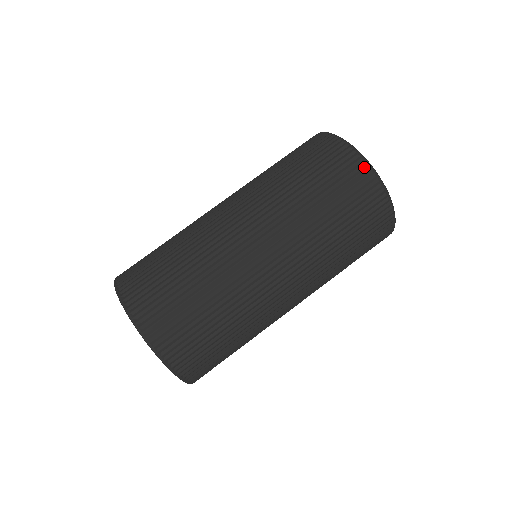
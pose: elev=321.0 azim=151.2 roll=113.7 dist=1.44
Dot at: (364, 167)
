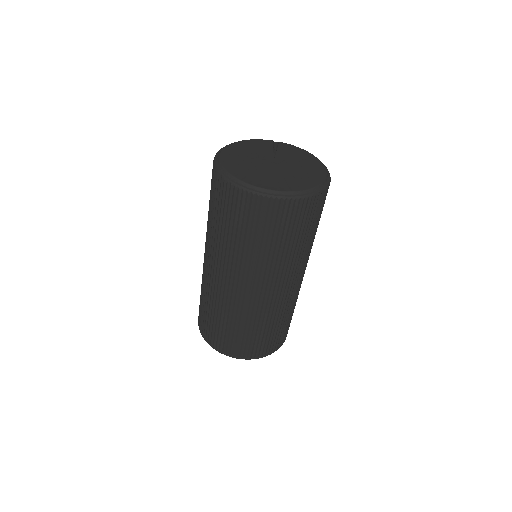
Dot at: (221, 179)
